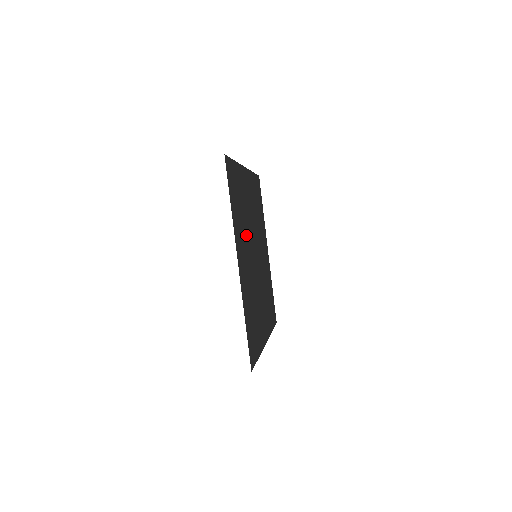
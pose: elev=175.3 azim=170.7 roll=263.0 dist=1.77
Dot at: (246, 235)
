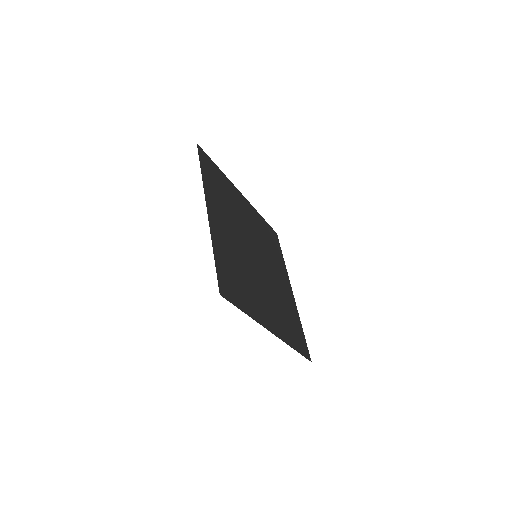
Dot at: (251, 277)
